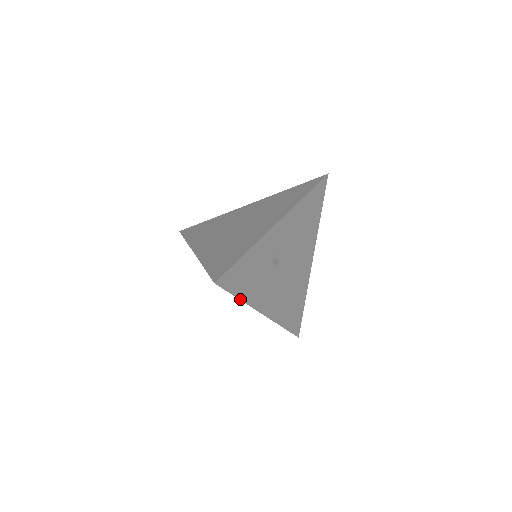
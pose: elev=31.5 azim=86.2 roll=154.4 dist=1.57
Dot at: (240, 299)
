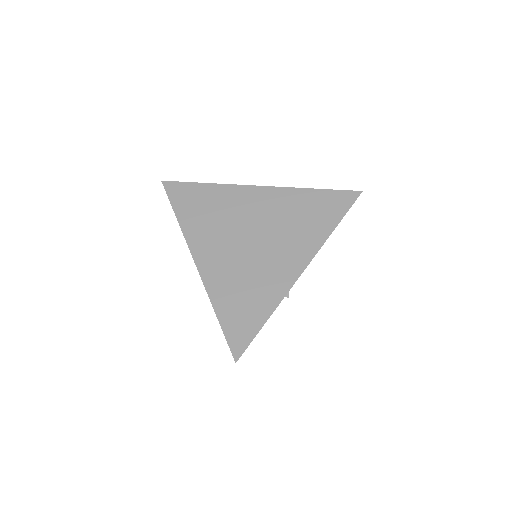
Dot at: occluded
